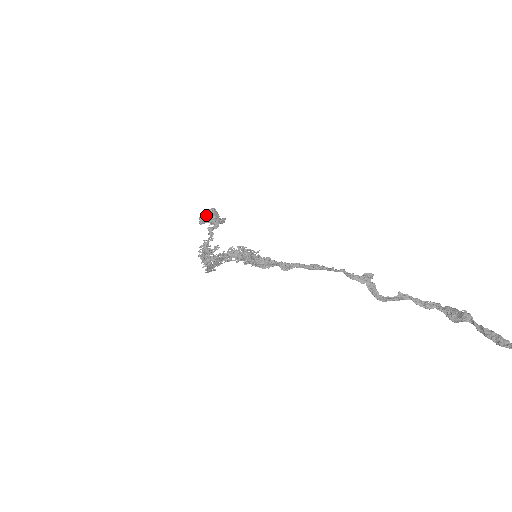
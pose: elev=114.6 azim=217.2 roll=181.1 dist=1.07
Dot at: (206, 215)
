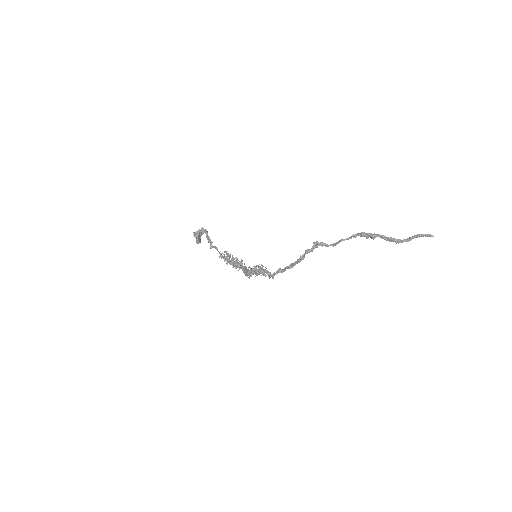
Dot at: (198, 241)
